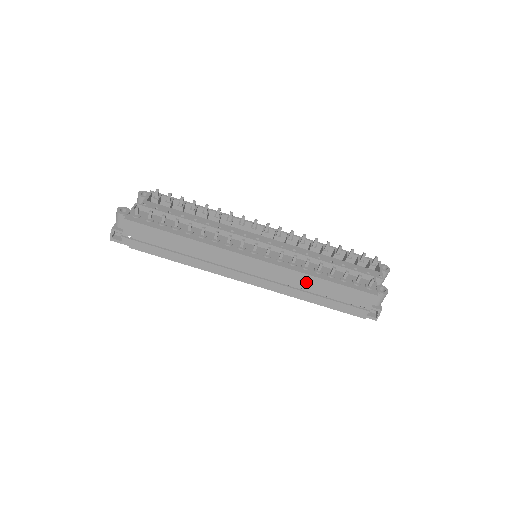
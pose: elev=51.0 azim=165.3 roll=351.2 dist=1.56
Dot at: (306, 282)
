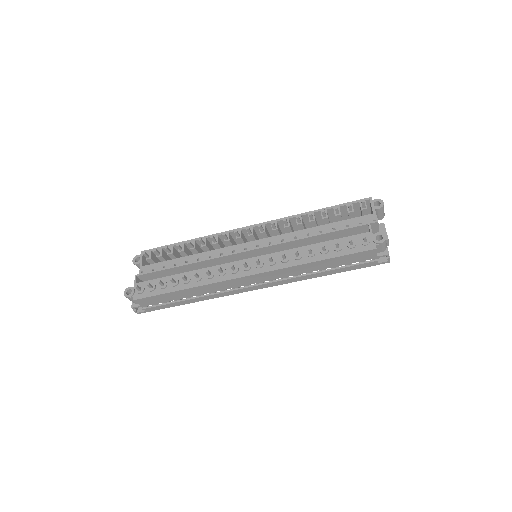
Dot at: (306, 268)
